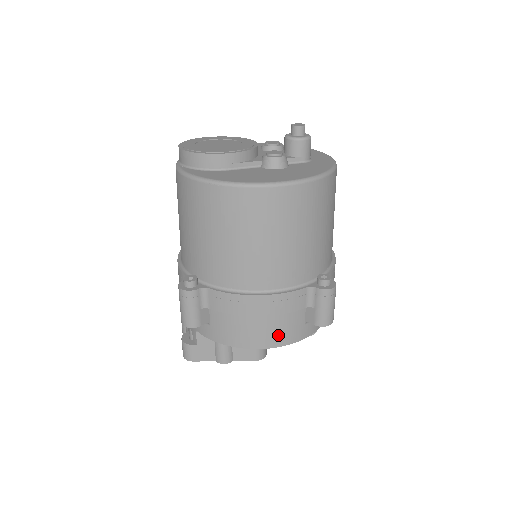
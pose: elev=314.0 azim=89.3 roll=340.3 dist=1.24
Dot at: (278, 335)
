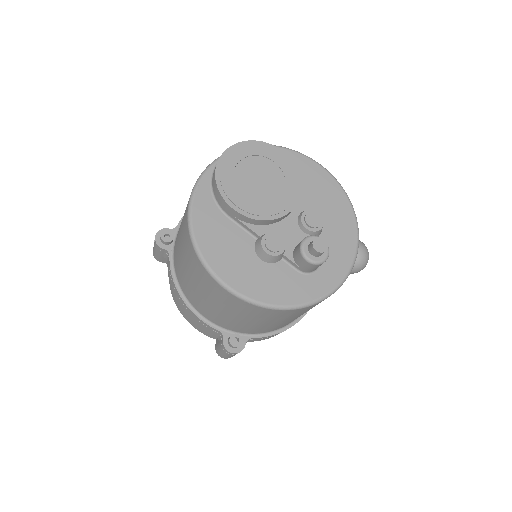
Dot at: (193, 322)
